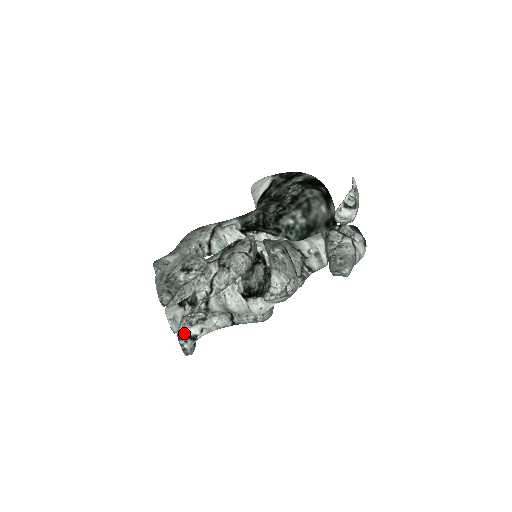
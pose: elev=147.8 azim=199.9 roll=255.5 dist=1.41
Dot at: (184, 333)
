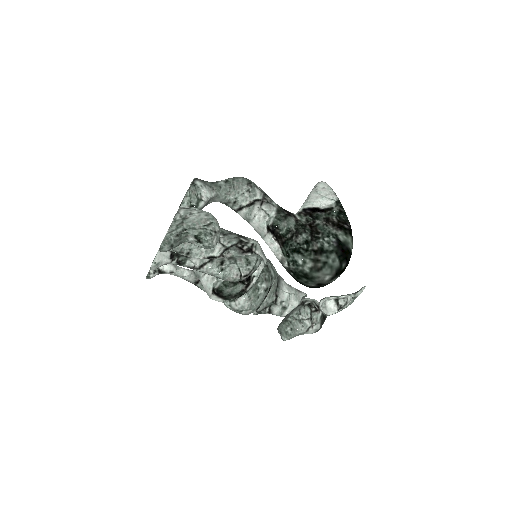
Dot at: occluded
